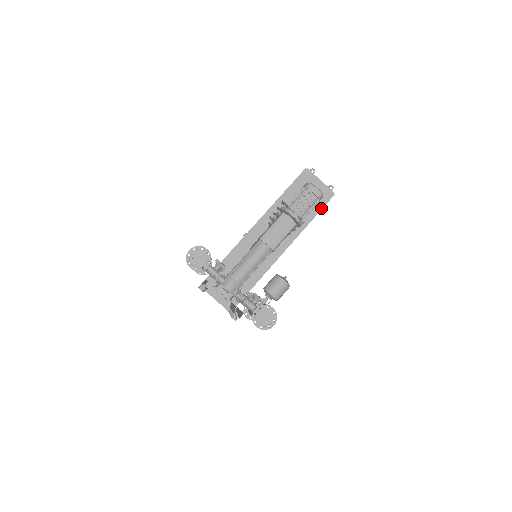
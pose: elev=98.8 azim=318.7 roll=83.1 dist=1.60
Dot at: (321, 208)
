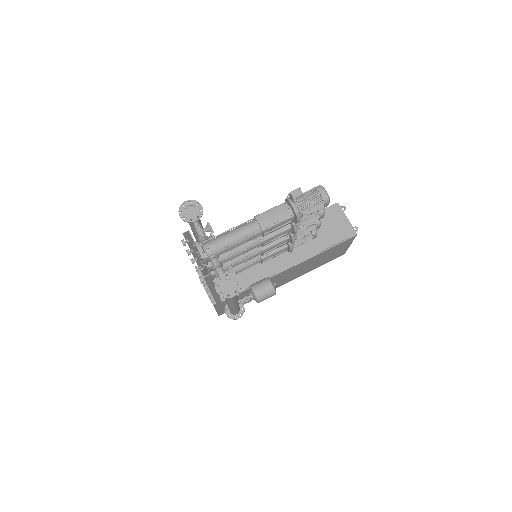
Dot at: (339, 243)
